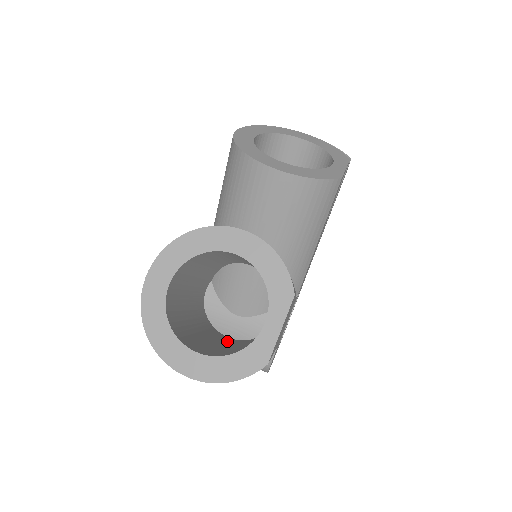
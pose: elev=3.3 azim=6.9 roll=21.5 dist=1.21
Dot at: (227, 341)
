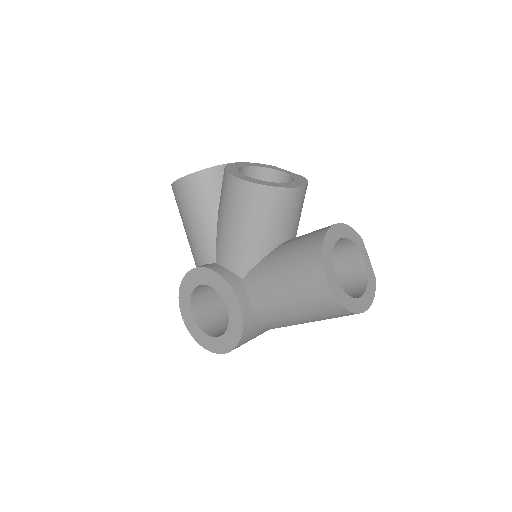
Dot at: occluded
